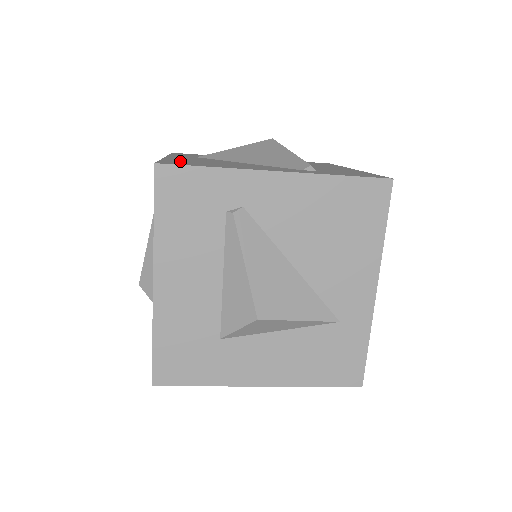
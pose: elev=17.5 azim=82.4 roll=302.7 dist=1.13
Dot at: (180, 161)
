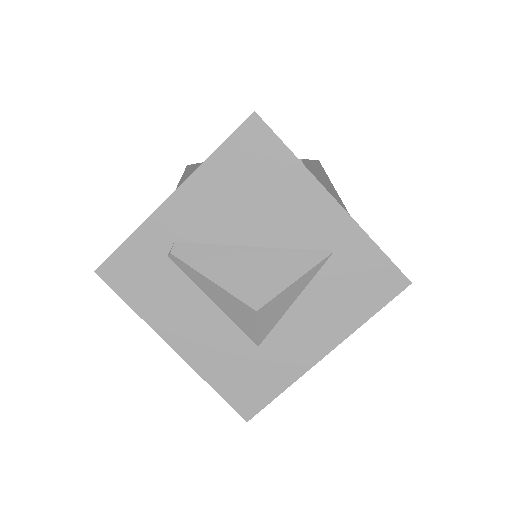
Dot at: occluded
